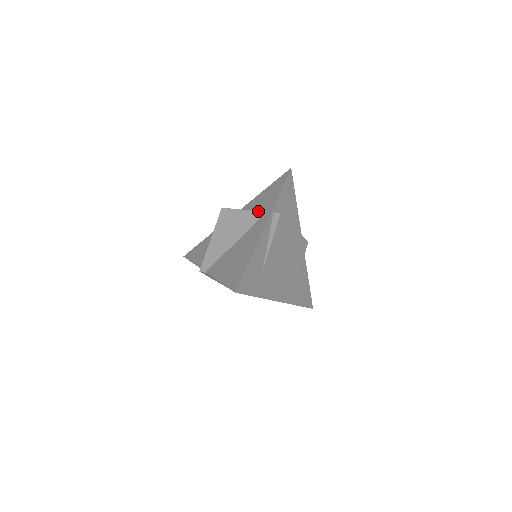
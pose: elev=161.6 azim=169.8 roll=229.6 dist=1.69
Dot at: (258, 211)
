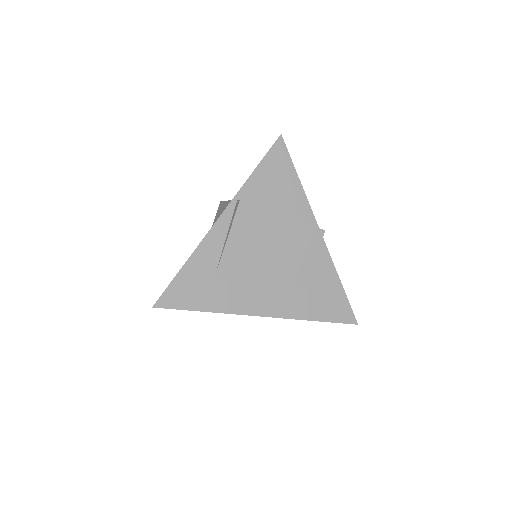
Dot at: occluded
